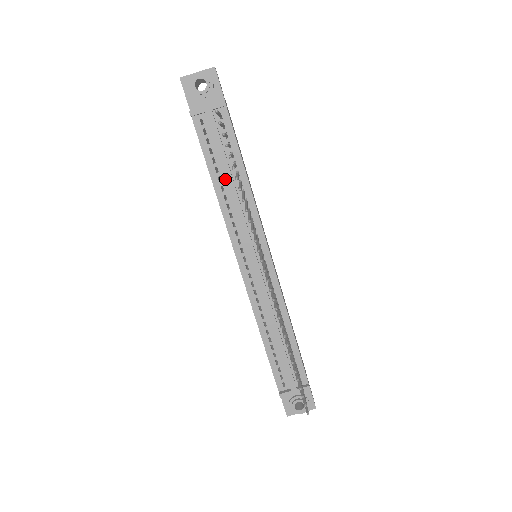
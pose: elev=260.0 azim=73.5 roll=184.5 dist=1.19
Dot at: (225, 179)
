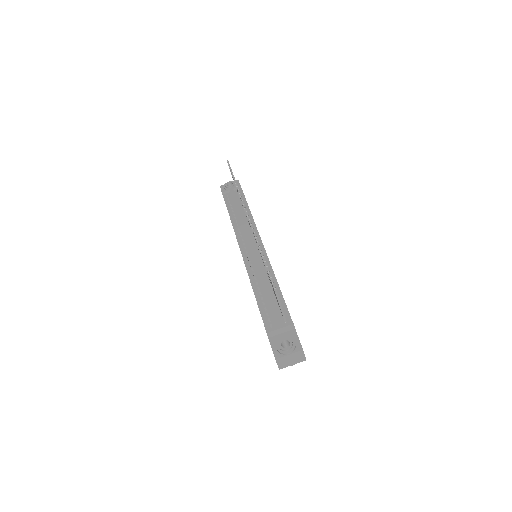
Dot at: (237, 214)
